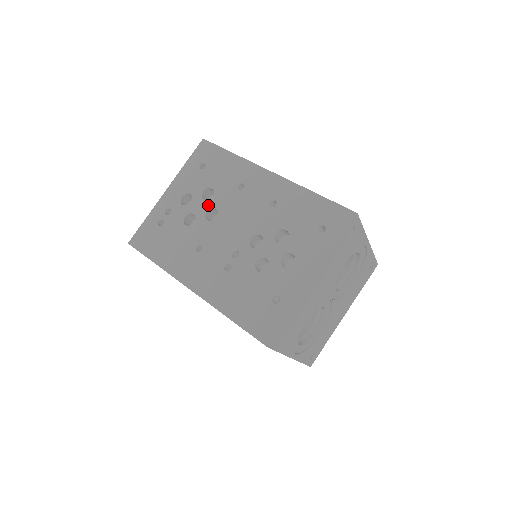
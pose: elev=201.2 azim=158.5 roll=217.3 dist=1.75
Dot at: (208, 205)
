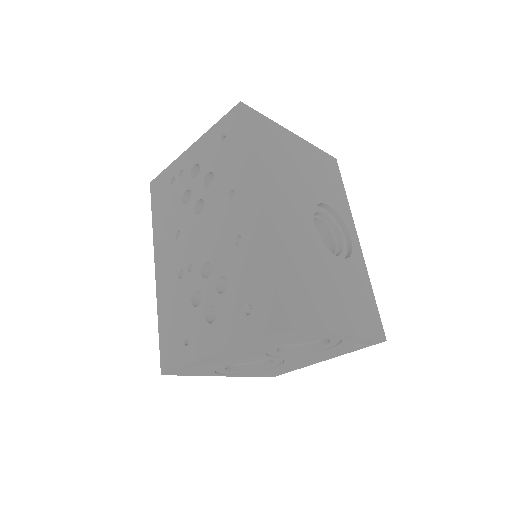
Dot at: (202, 193)
